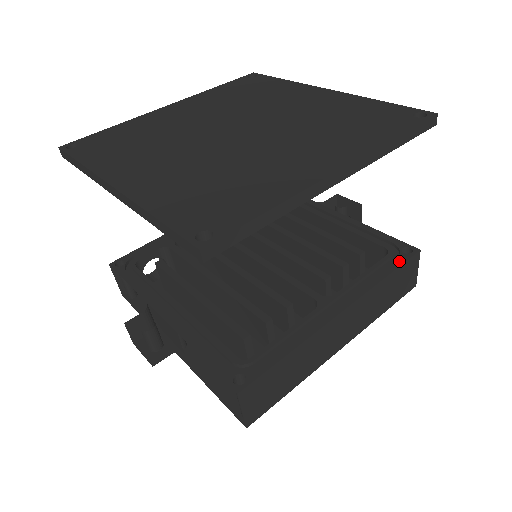
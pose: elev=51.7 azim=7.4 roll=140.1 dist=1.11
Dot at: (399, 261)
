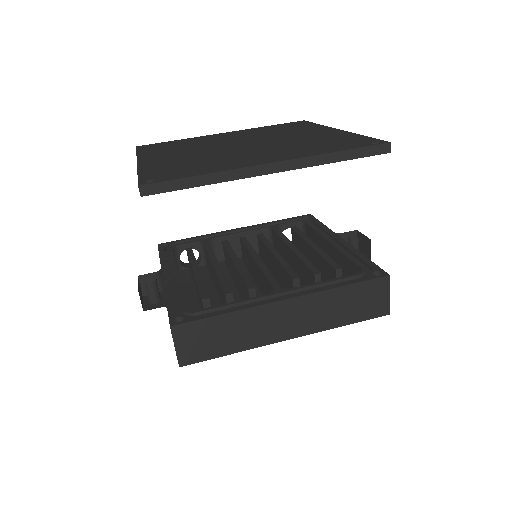
Dot at: (363, 278)
